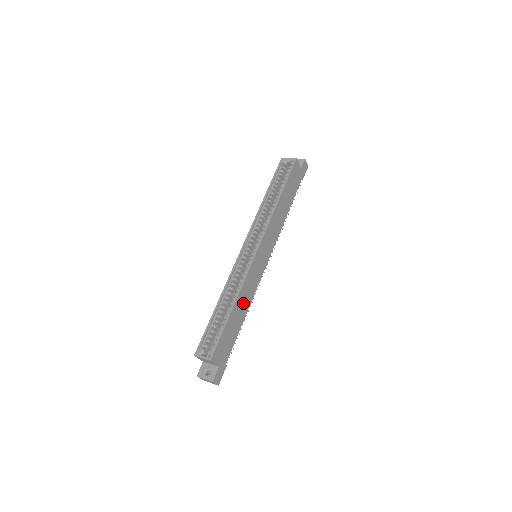
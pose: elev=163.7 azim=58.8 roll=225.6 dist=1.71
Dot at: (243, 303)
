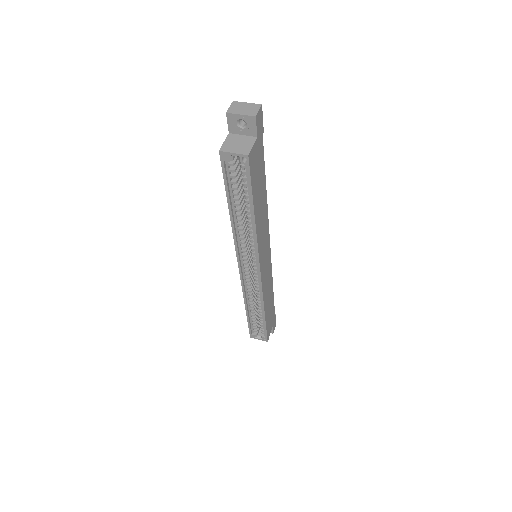
Dot at: (268, 295)
